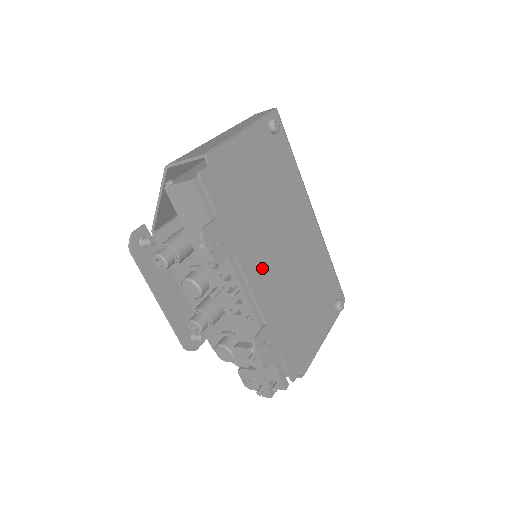
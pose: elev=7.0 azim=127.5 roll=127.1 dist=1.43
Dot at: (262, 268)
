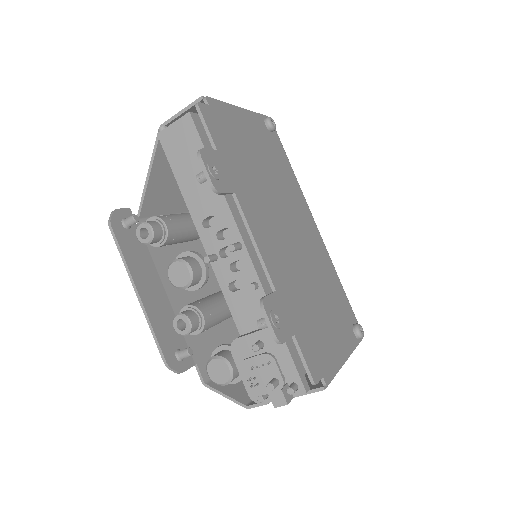
Dot at: (267, 231)
